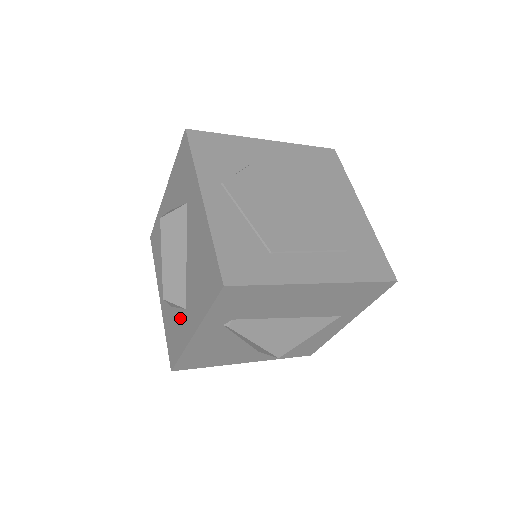
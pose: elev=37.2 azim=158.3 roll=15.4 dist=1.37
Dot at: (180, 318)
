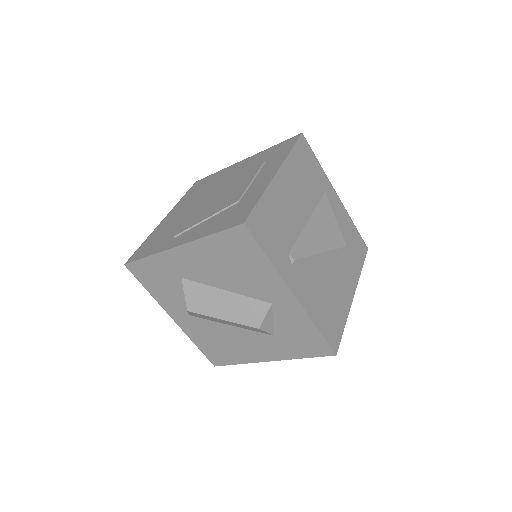
Dot at: (281, 319)
